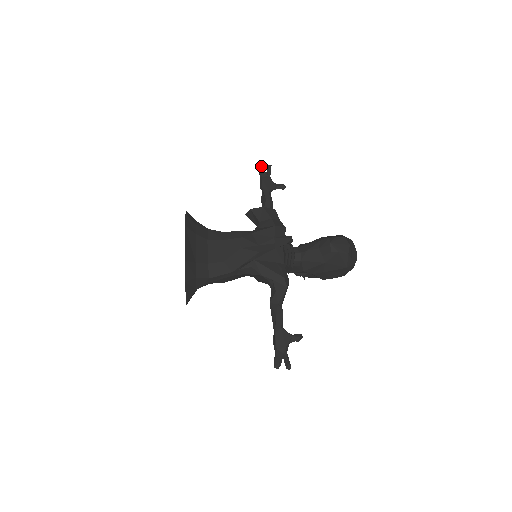
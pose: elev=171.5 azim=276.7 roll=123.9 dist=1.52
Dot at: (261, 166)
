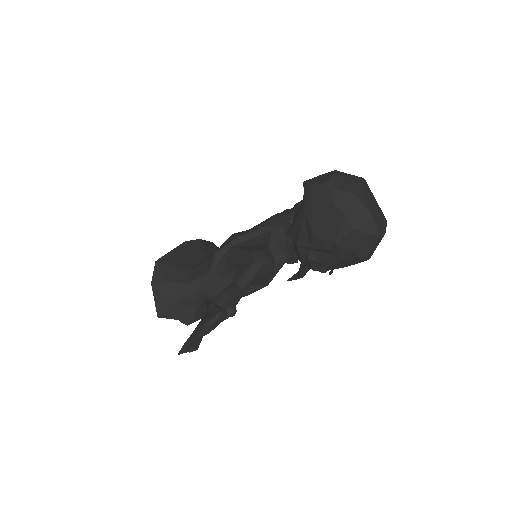
Dot at: occluded
